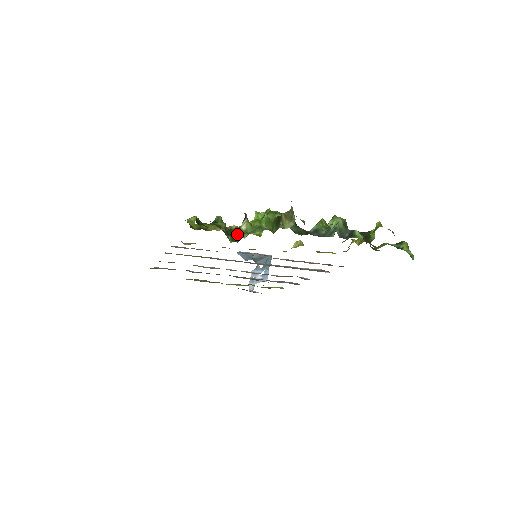
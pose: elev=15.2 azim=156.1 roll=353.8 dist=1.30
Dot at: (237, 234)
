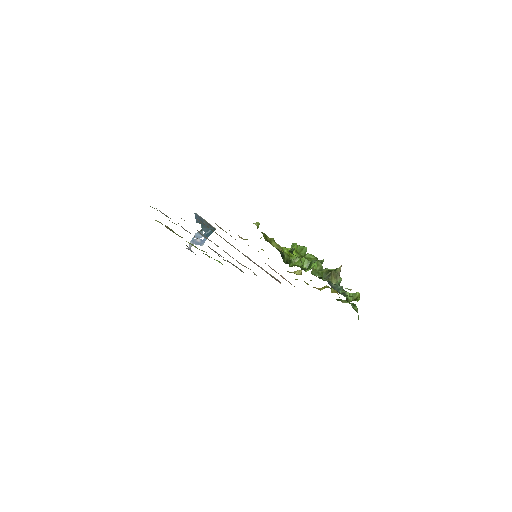
Dot at: (304, 269)
